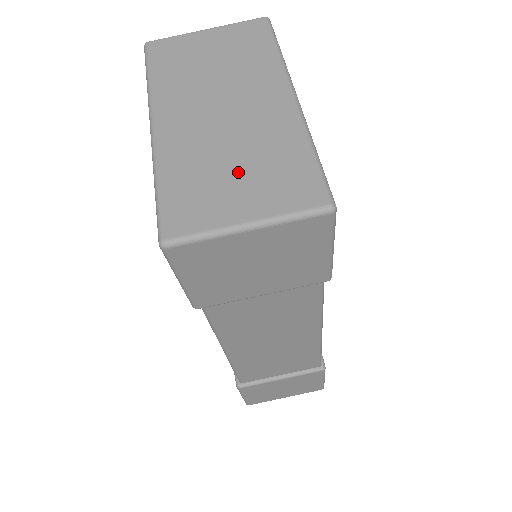
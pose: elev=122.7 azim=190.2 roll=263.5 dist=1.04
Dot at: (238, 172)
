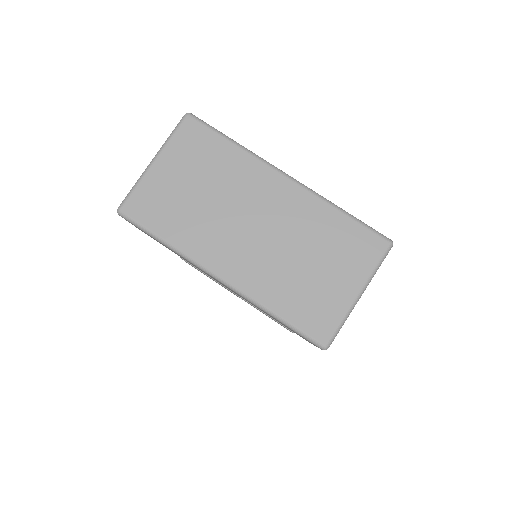
Dot at: (317, 266)
